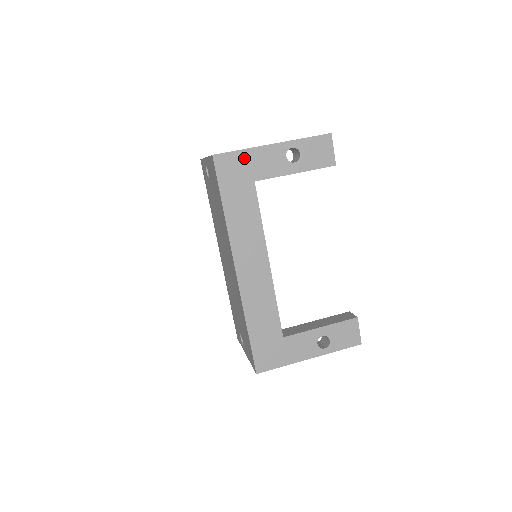
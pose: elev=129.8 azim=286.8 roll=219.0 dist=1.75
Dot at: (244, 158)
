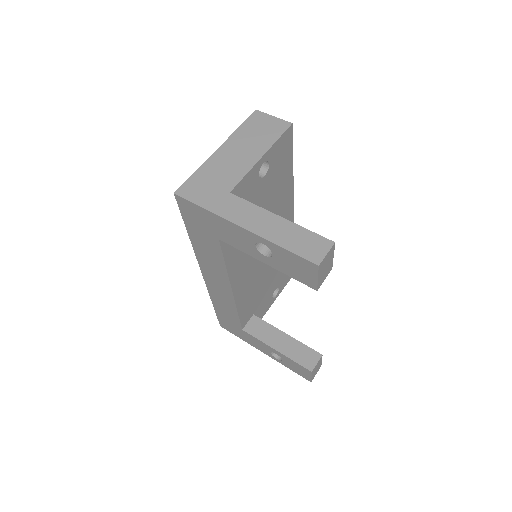
Dot at: (207, 216)
